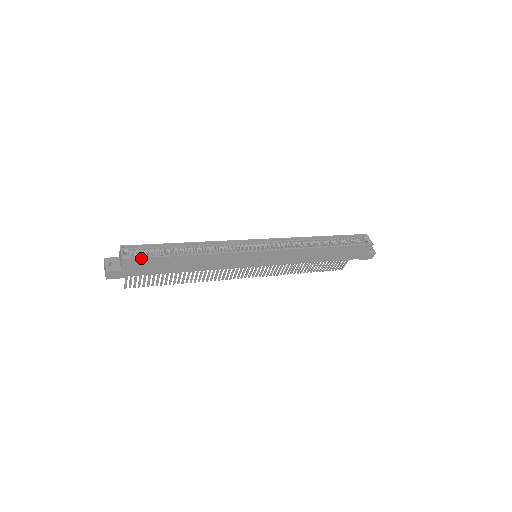
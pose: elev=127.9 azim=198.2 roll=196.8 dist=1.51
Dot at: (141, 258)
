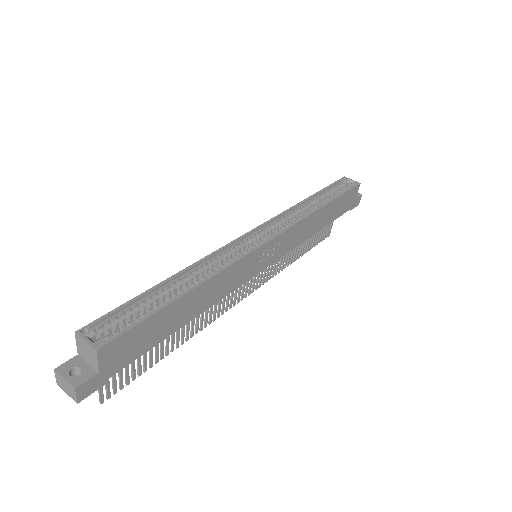
Dot at: (124, 332)
